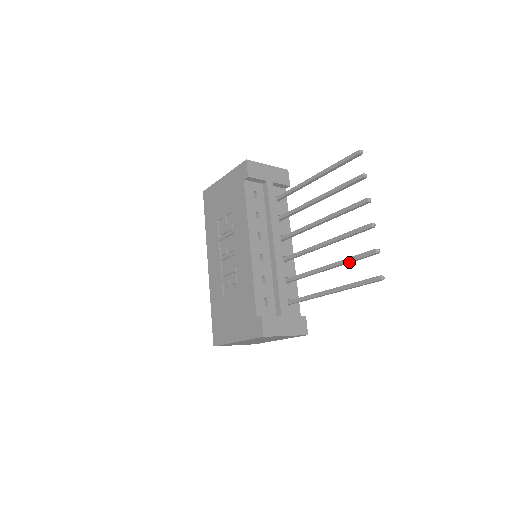
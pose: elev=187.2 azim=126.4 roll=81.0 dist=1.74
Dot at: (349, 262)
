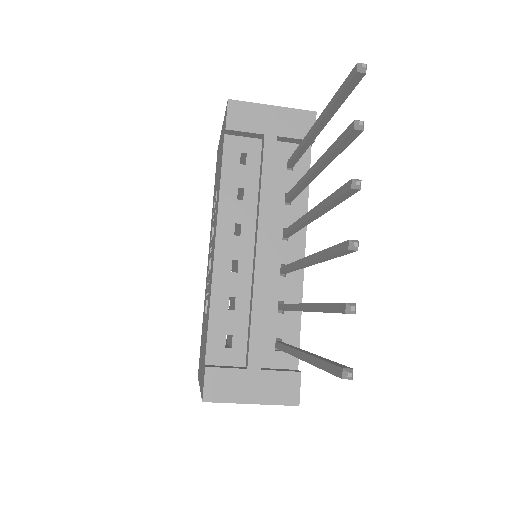
Dot at: (322, 311)
